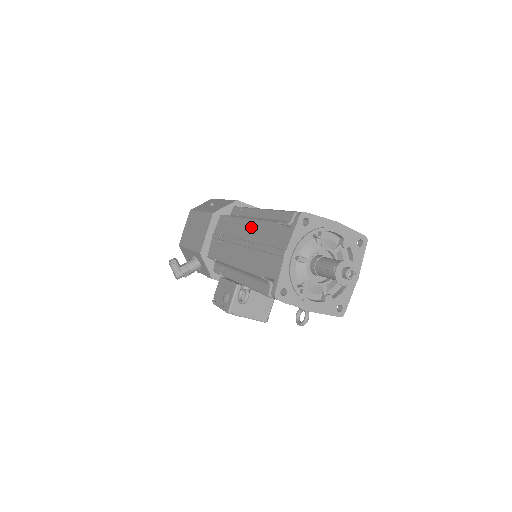
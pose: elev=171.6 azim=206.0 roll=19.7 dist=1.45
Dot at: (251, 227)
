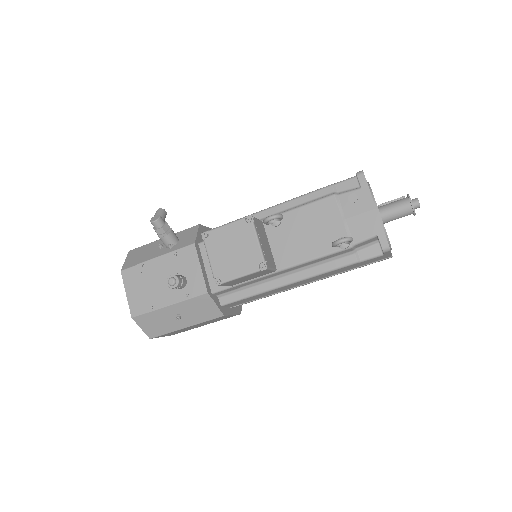
Dot at: occluded
